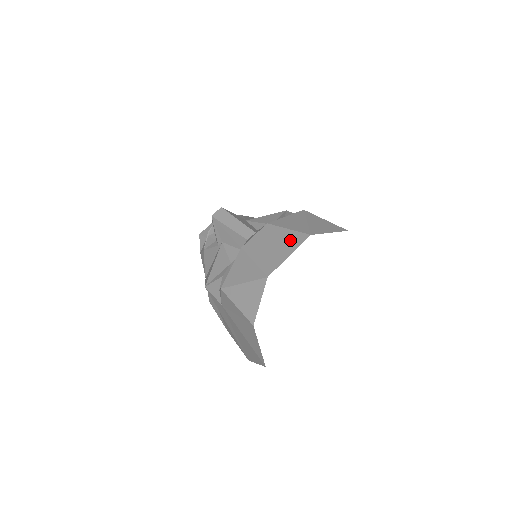
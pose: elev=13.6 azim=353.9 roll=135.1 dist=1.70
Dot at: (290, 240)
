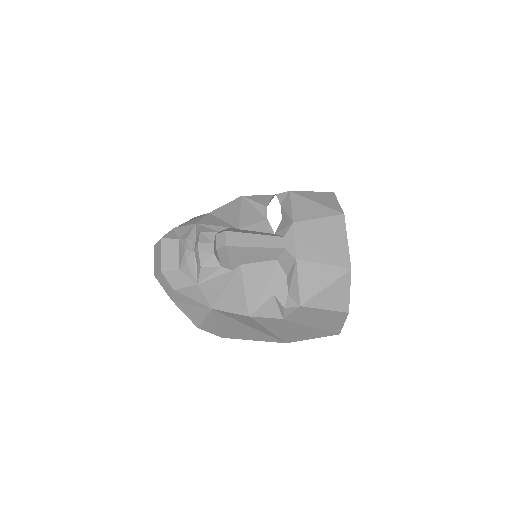
Dot at: (333, 228)
